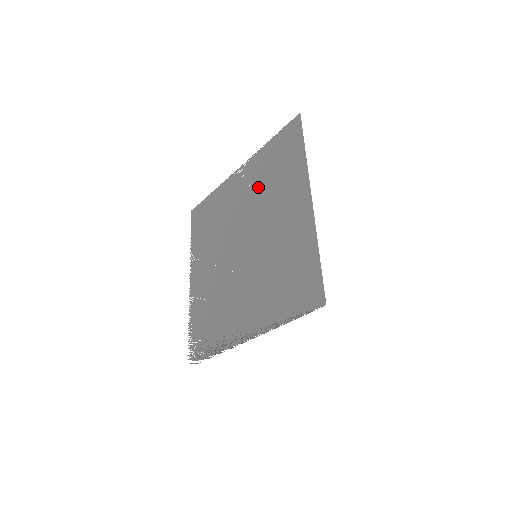
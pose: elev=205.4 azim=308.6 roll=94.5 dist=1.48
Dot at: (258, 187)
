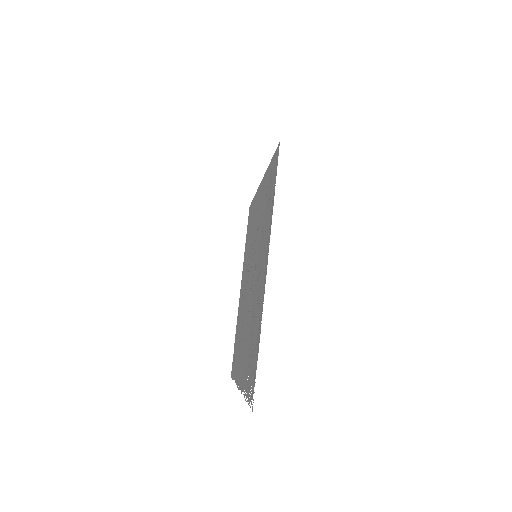
Dot at: (247, 257)
